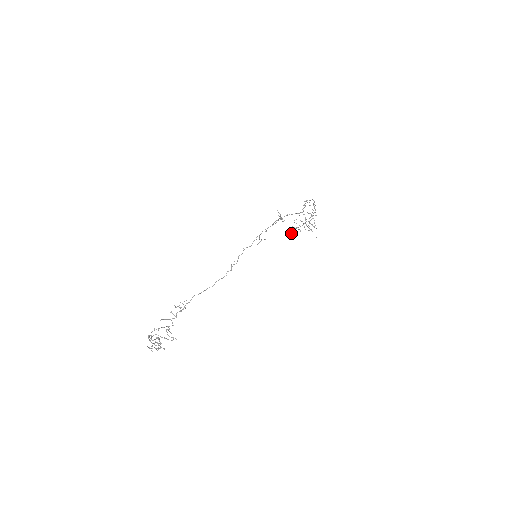
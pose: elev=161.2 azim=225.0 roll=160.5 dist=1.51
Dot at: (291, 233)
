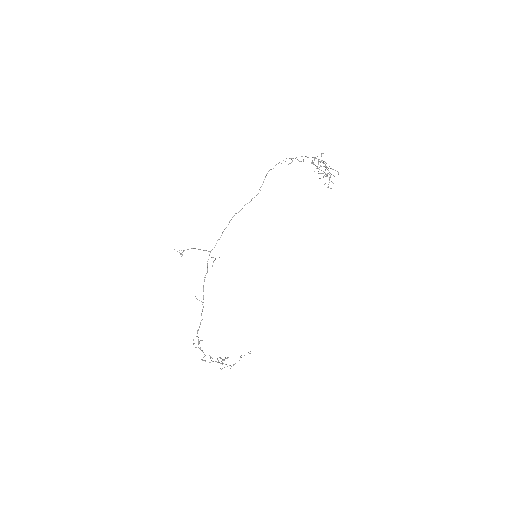
Dot at: (324, 184)
